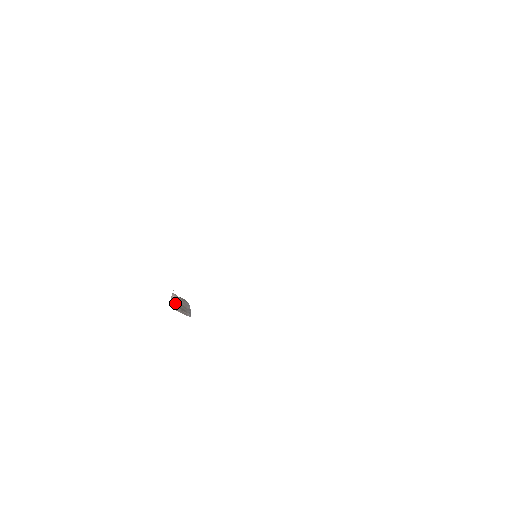
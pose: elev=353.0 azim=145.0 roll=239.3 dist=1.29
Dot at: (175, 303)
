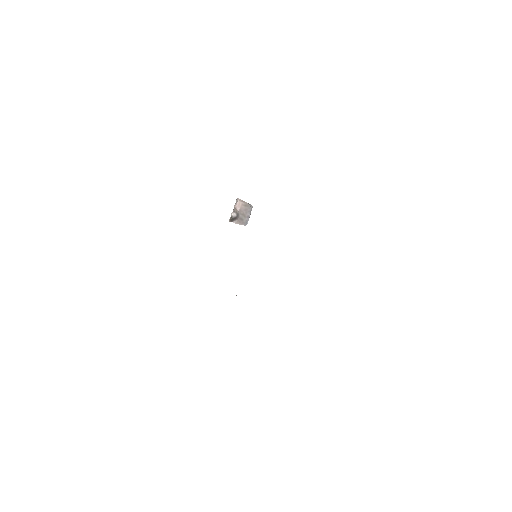
Dot at: (233, 216)
